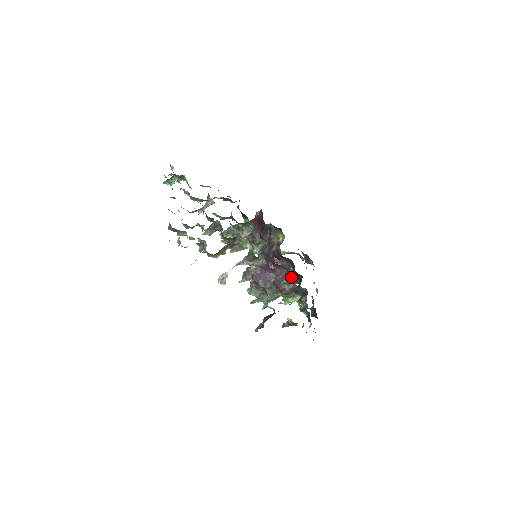
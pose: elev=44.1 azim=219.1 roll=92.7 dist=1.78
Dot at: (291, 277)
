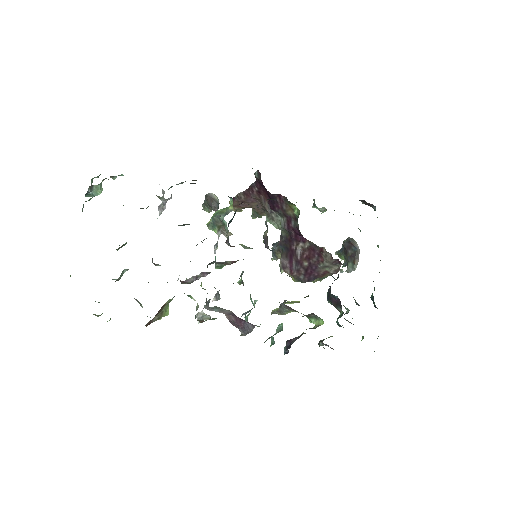
Dot at: (328, 261)
